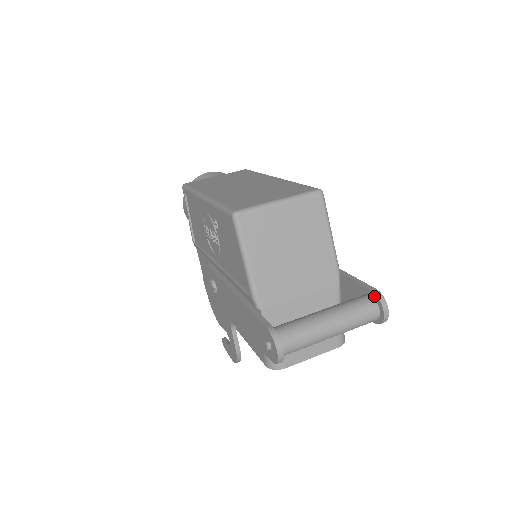
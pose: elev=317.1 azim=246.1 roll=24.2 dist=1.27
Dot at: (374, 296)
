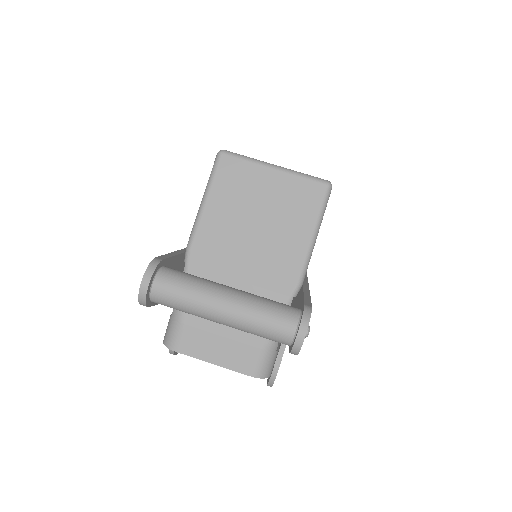
Dot at: (302, 311)
